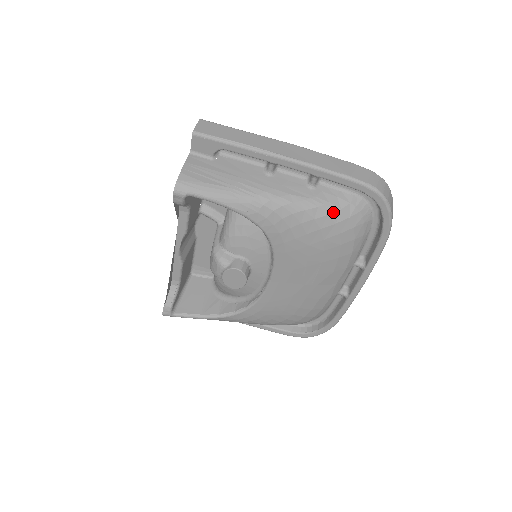
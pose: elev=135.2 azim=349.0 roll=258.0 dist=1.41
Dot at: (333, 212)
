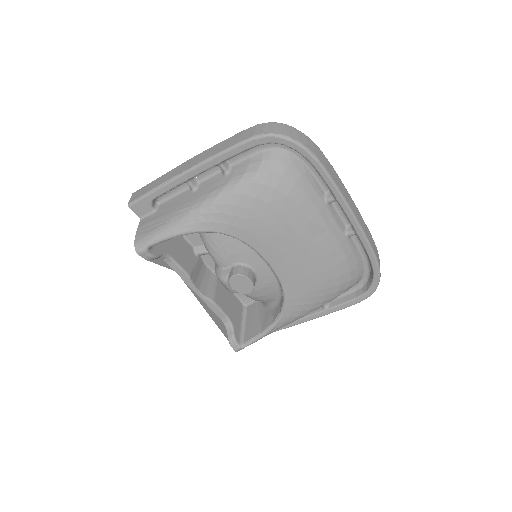
Dot at: (253, 178)
